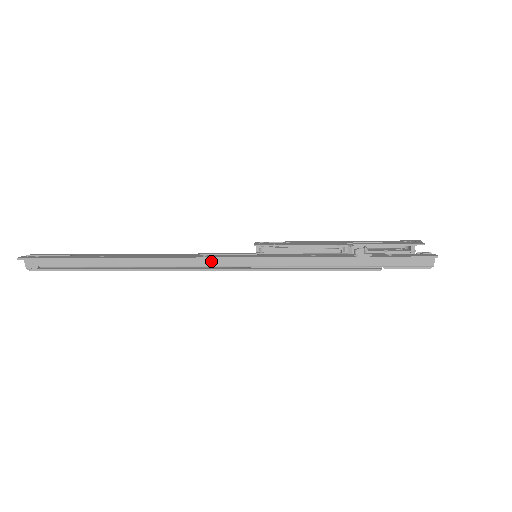
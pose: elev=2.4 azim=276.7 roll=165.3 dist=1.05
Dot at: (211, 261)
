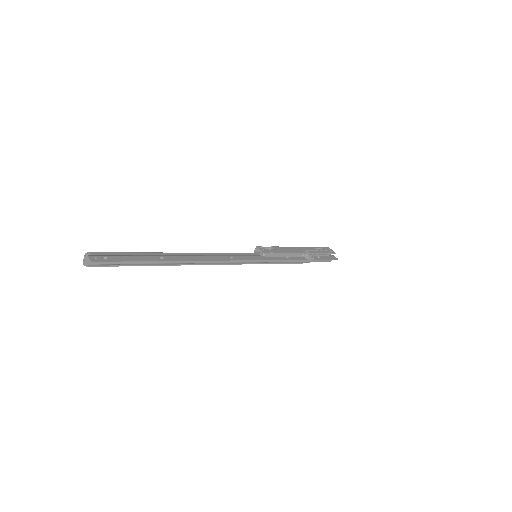
Dot at: occluded
